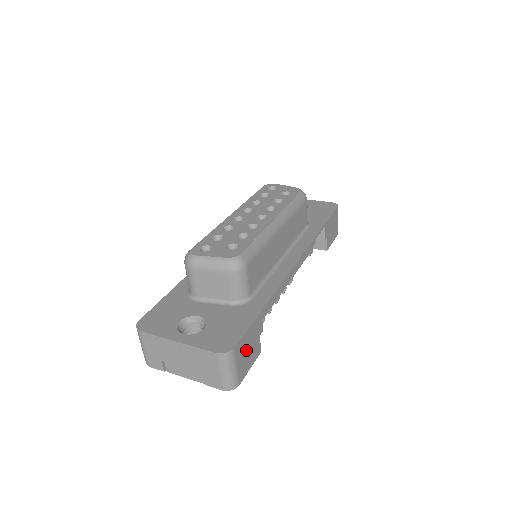
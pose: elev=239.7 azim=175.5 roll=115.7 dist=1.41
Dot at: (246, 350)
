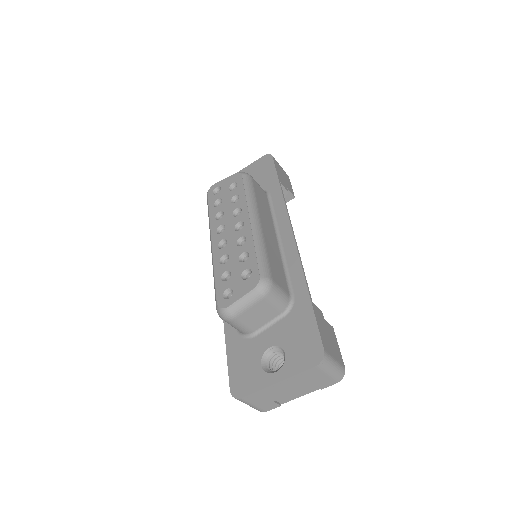
Dot at: (328, 340)
